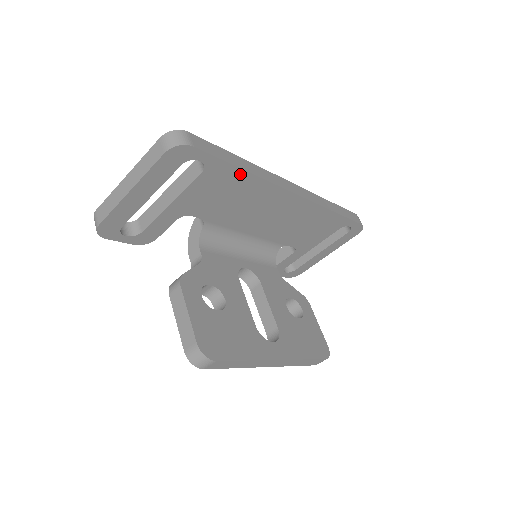
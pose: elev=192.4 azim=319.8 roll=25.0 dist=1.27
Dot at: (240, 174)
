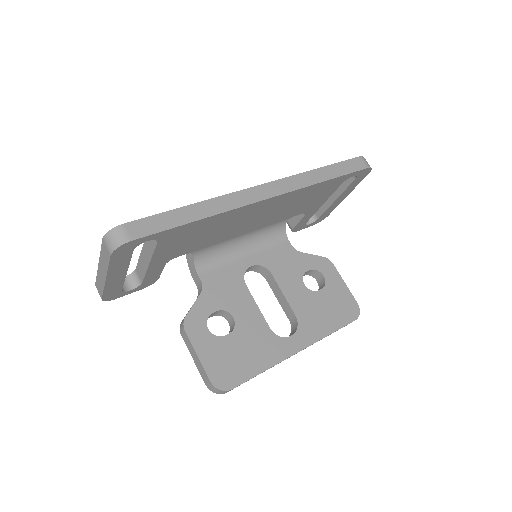
Dot at: (195, 224)
